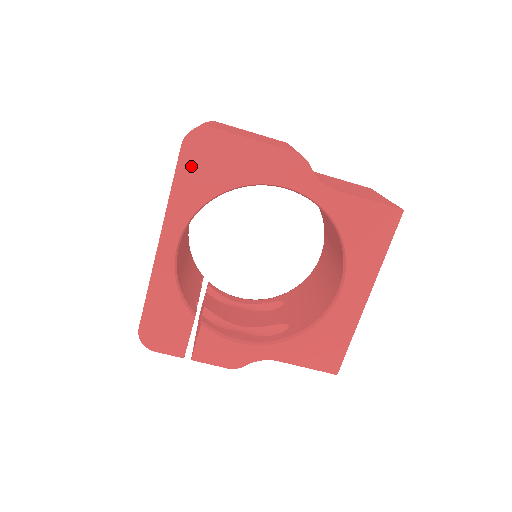
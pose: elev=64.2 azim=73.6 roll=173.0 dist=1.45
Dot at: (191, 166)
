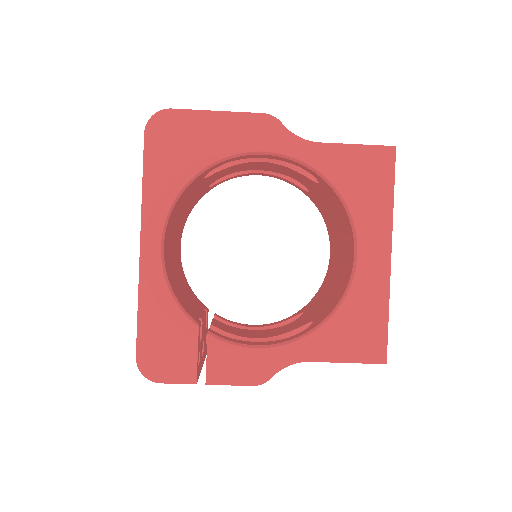
Dot at: (159, 152)
